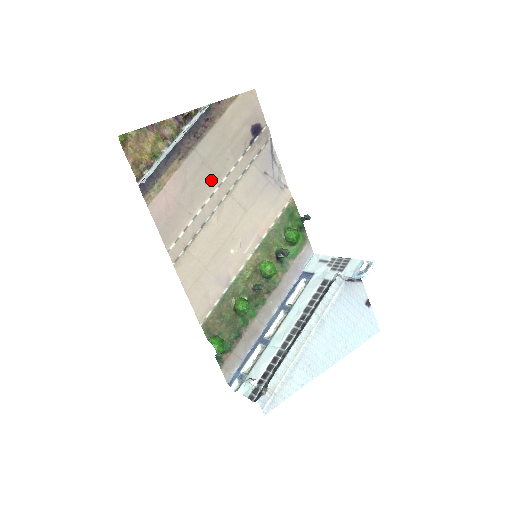
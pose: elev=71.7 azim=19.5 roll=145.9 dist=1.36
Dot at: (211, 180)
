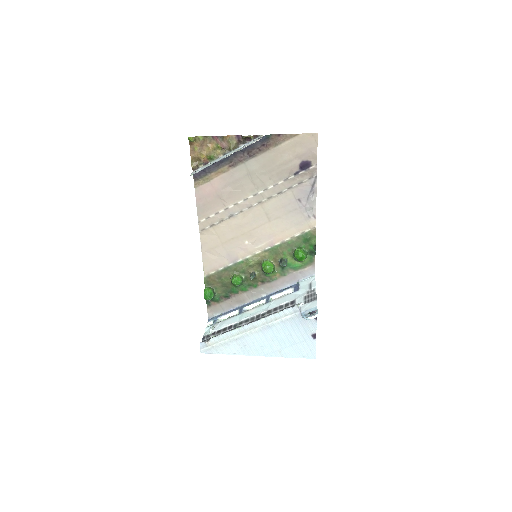
Dot at: (249, 189)
